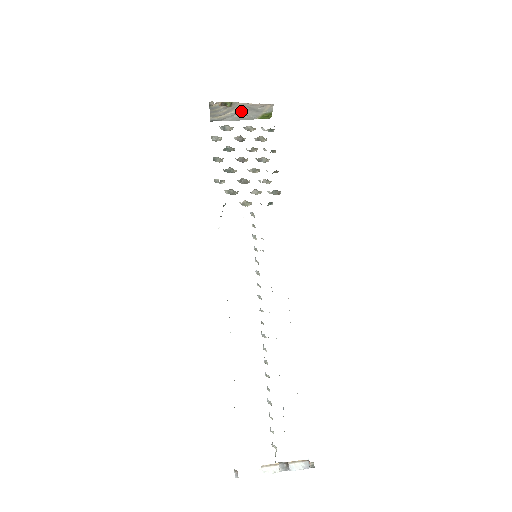
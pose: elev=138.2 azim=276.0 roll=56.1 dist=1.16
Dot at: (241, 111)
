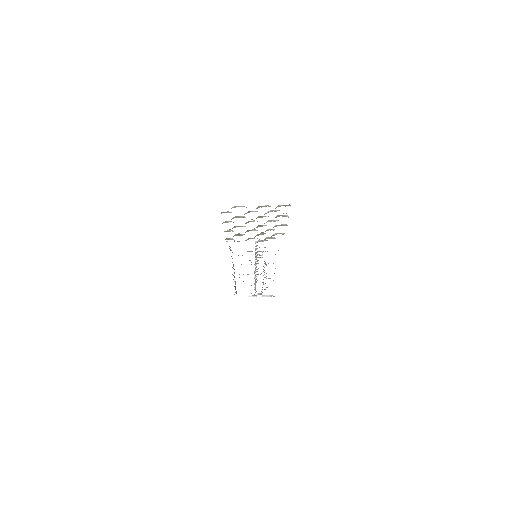
Dot at: occluded
